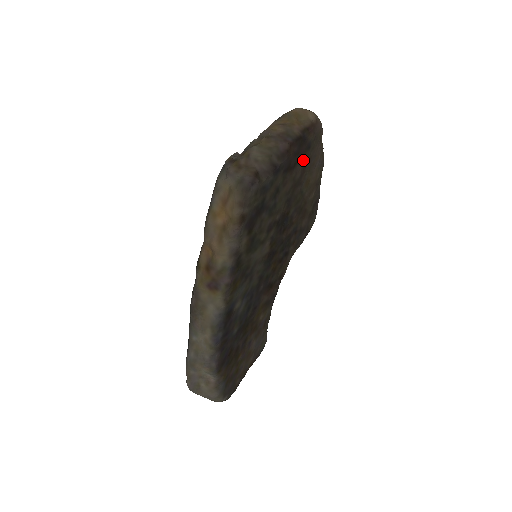
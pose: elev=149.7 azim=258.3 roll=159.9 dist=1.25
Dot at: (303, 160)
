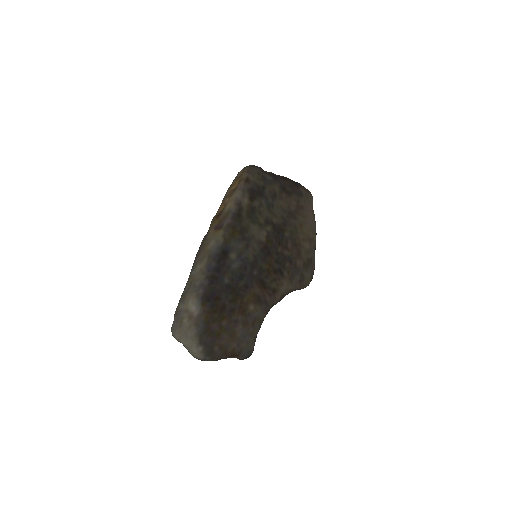
Dot at: (297, 201)
